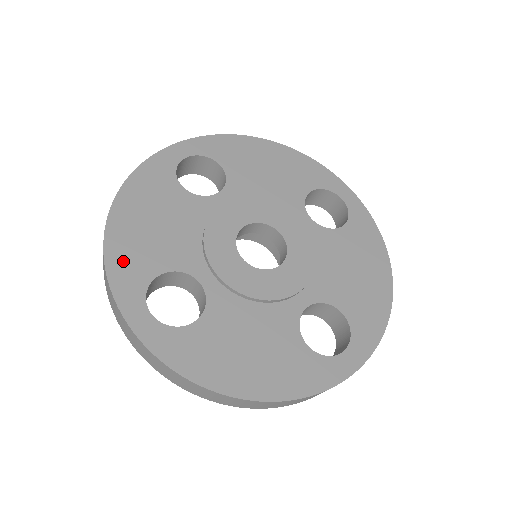
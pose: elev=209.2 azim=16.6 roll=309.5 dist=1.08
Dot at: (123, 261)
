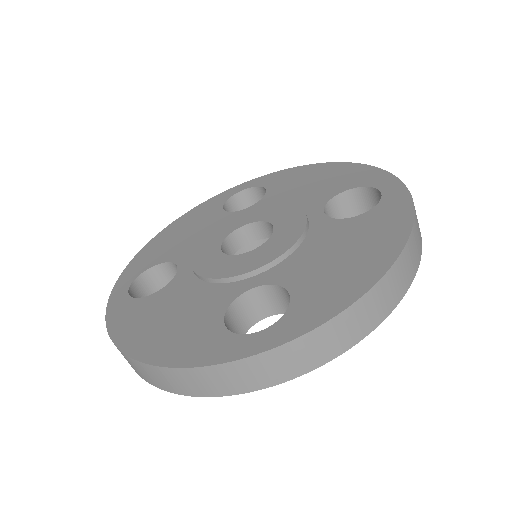
Dot at: (143, 257)
